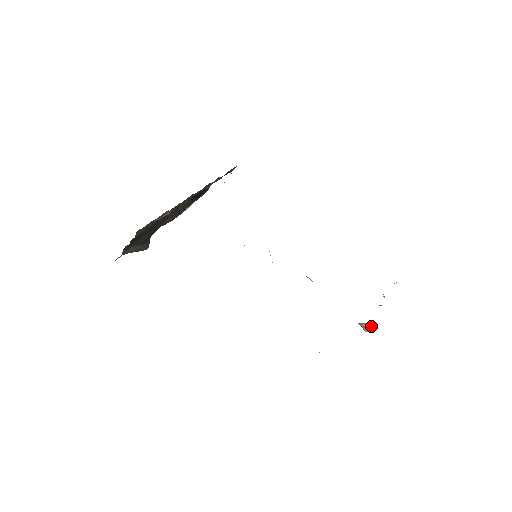
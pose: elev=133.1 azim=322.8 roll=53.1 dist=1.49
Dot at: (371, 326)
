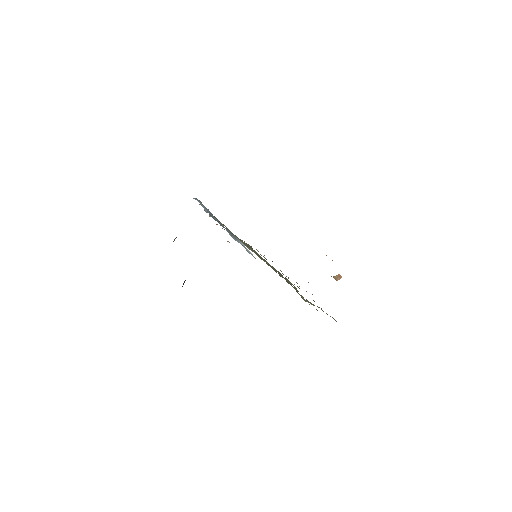
Dot at: (340, 275)
